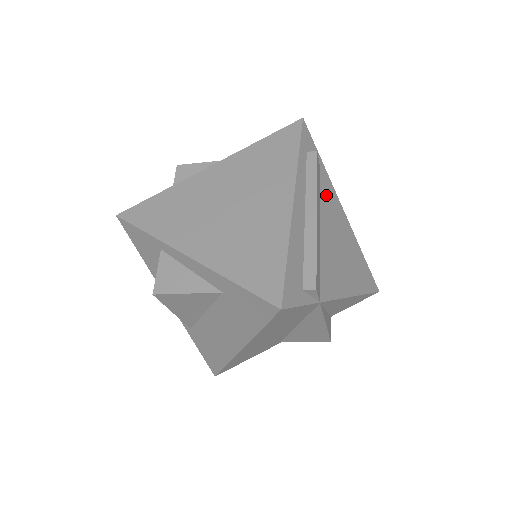
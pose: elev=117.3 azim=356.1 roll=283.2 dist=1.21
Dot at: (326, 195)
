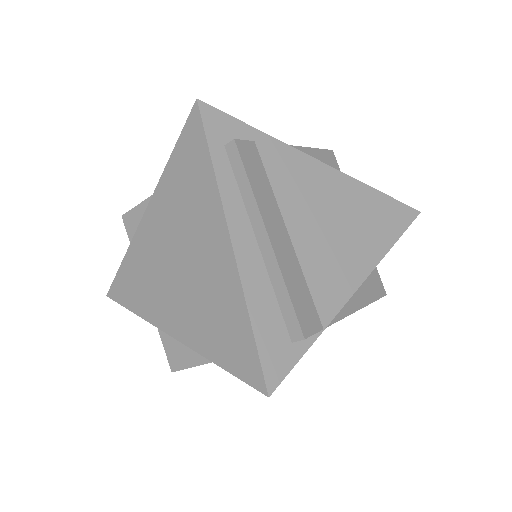
Dot at: (281, 172)
